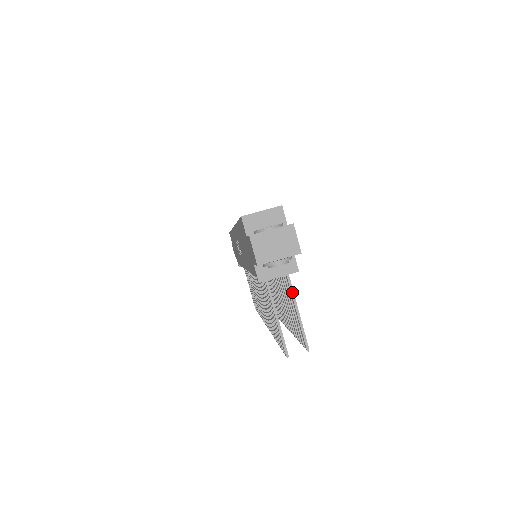
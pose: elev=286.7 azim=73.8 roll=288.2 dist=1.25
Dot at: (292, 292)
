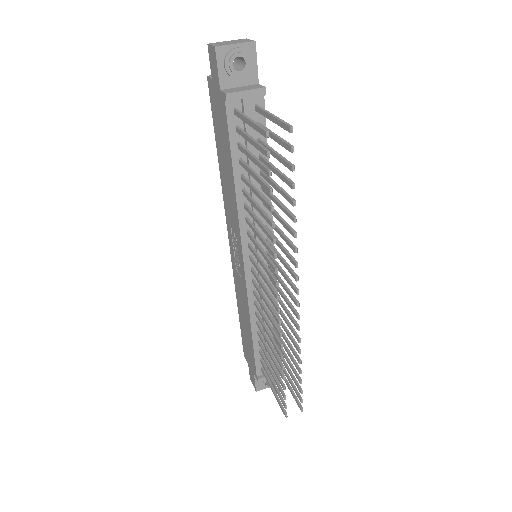
Dot at: (265, 111)
